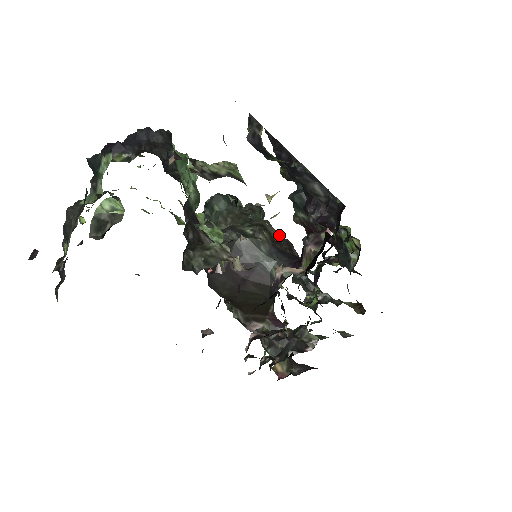
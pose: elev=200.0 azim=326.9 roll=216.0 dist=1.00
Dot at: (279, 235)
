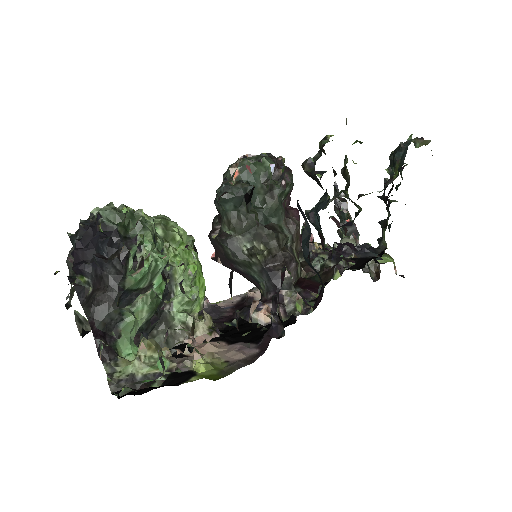
Dot at: (283, 245)
